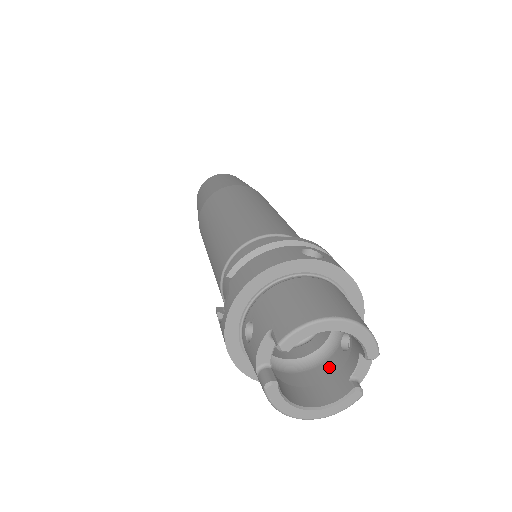
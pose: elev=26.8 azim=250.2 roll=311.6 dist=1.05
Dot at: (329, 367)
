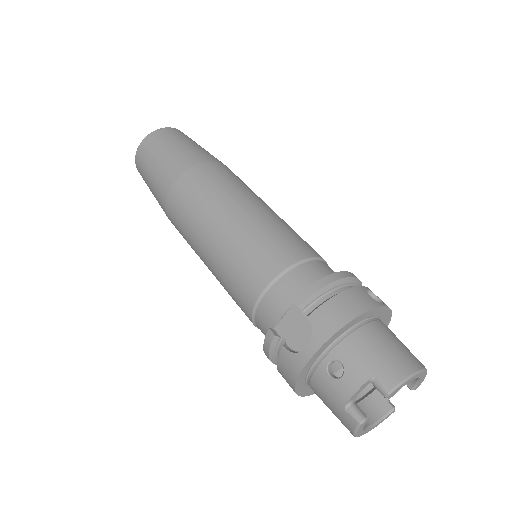
Dot at: occluded
